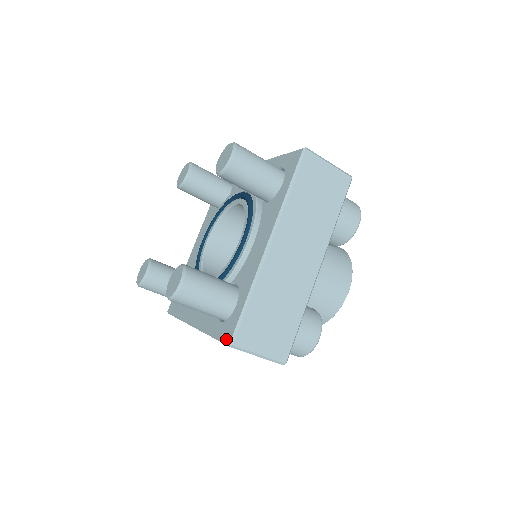
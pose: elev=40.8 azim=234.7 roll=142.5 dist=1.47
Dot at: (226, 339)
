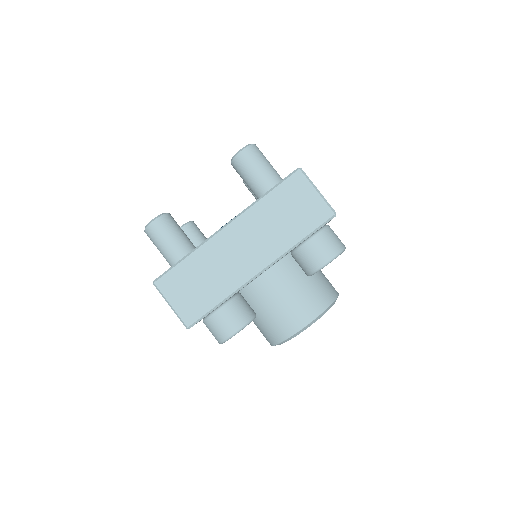
Dot at: occluded
